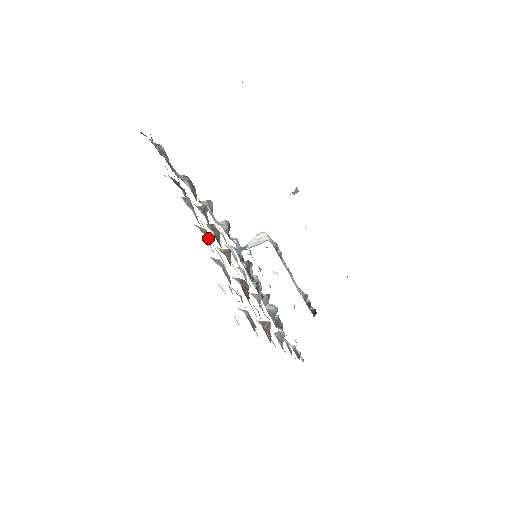
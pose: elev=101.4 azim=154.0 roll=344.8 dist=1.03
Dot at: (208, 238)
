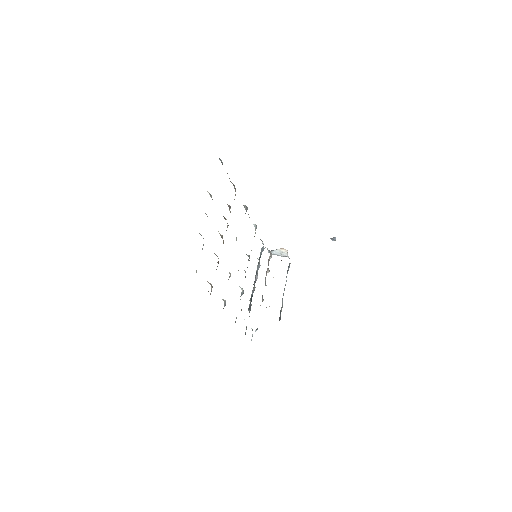
Dot at: occluded
